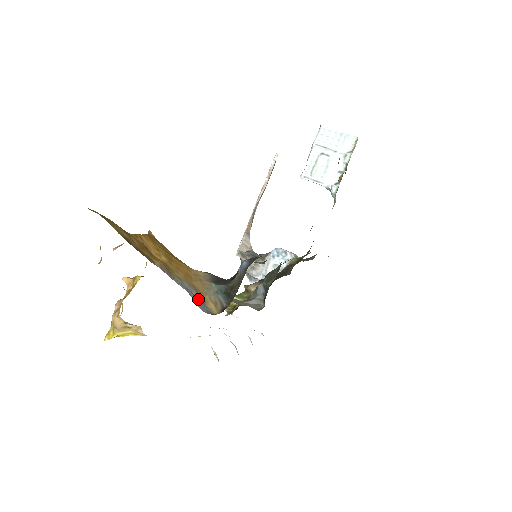
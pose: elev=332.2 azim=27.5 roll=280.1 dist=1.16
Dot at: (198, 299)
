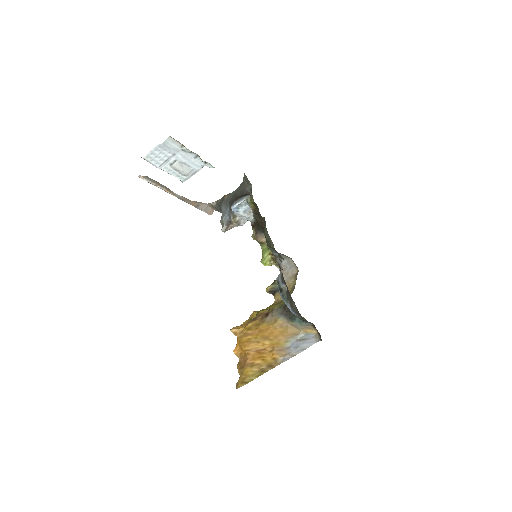
Dot at: (303, 337)
